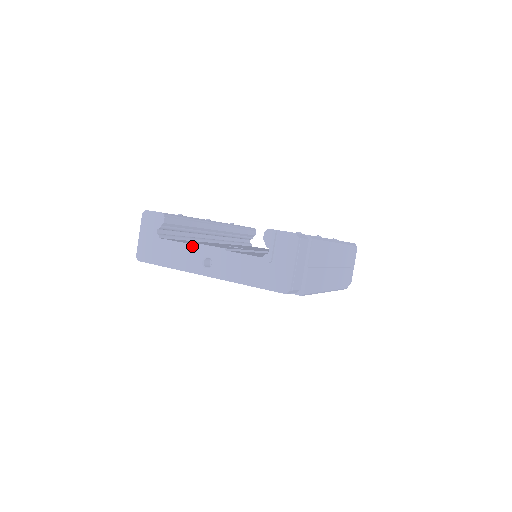
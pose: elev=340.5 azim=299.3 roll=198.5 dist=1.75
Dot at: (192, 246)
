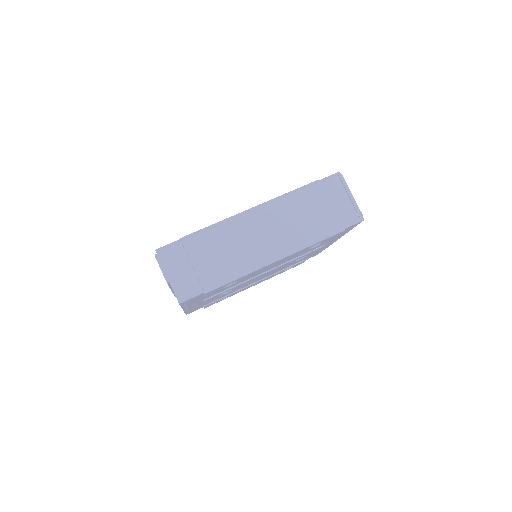
Dot at: occluded
